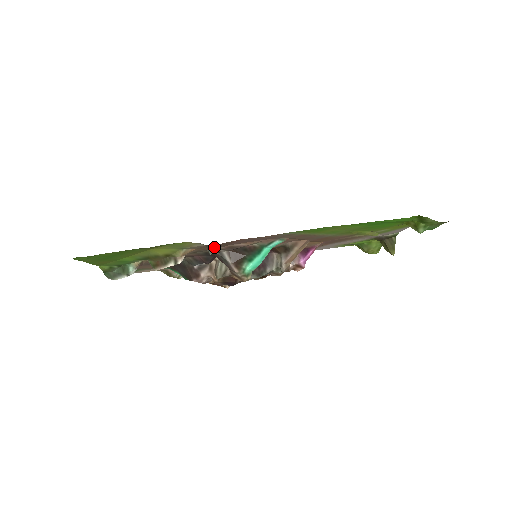
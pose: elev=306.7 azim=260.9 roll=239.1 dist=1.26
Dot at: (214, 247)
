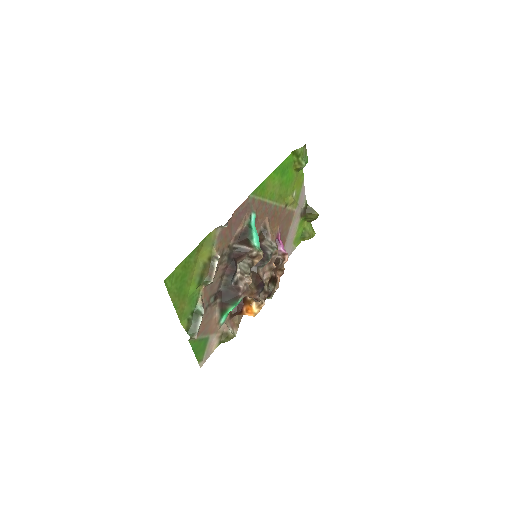
Dot at: (226, 225)
